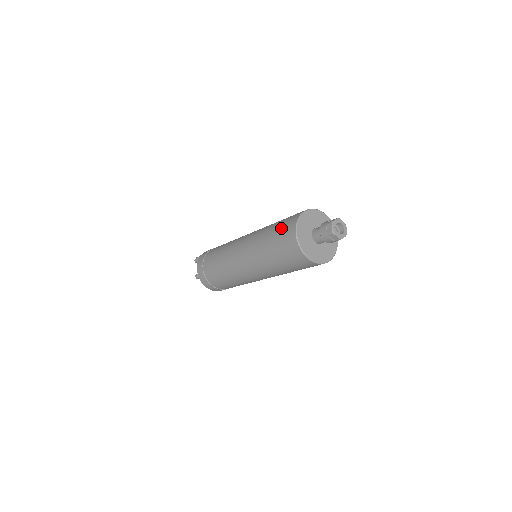
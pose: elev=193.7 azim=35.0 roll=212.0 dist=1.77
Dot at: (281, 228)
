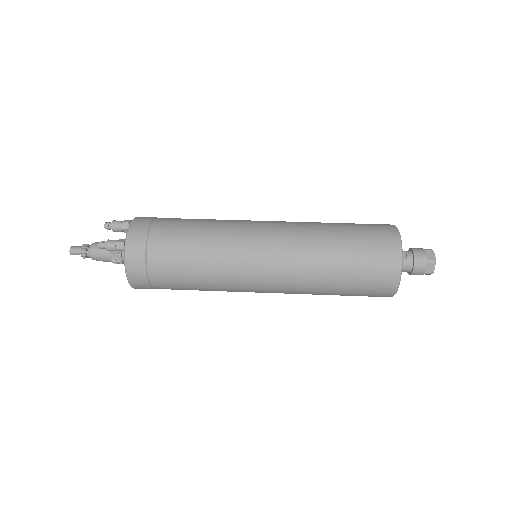
Dot at: (369, 264)
